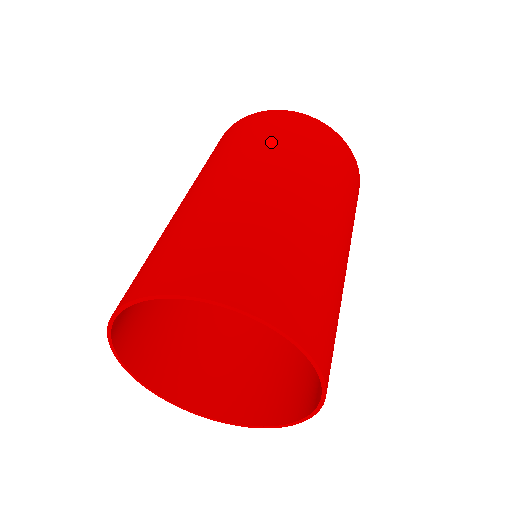
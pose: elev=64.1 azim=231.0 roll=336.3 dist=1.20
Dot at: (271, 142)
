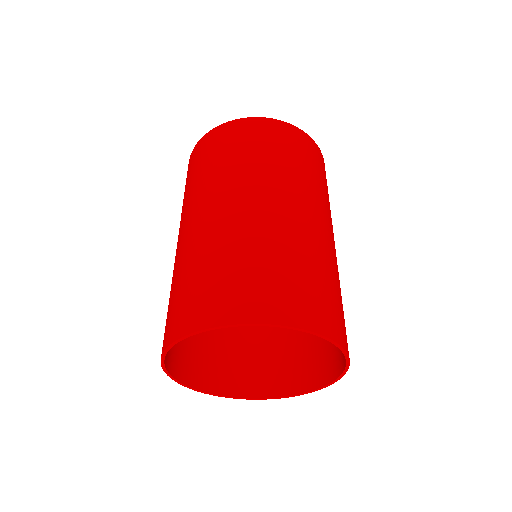
Dot at: (206, 169)
